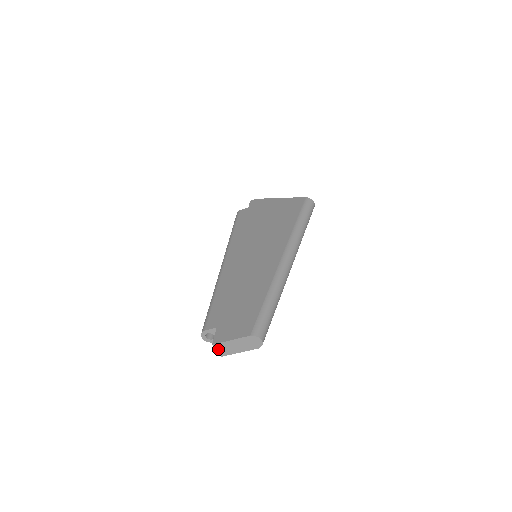
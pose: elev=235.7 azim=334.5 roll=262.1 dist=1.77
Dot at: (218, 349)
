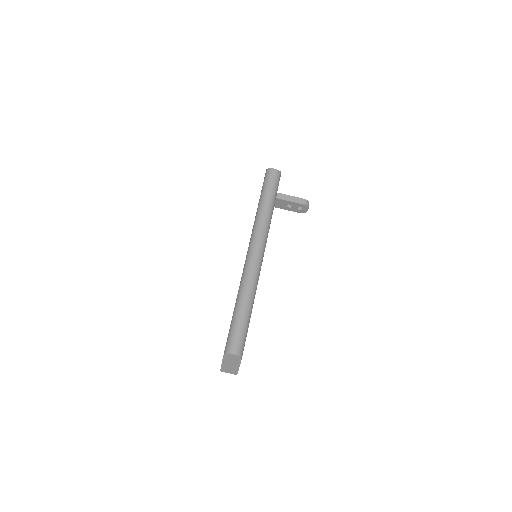
Dot at: (227, 372)
